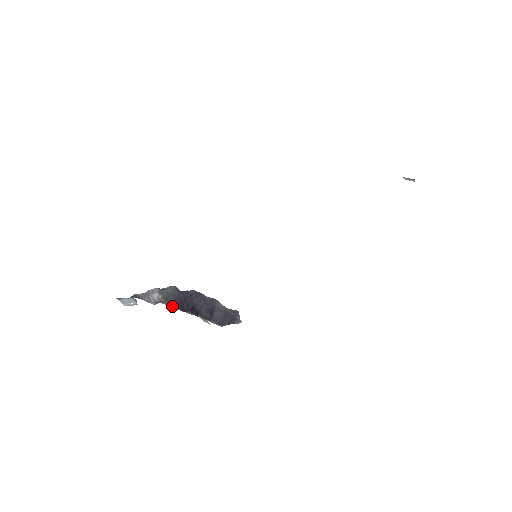
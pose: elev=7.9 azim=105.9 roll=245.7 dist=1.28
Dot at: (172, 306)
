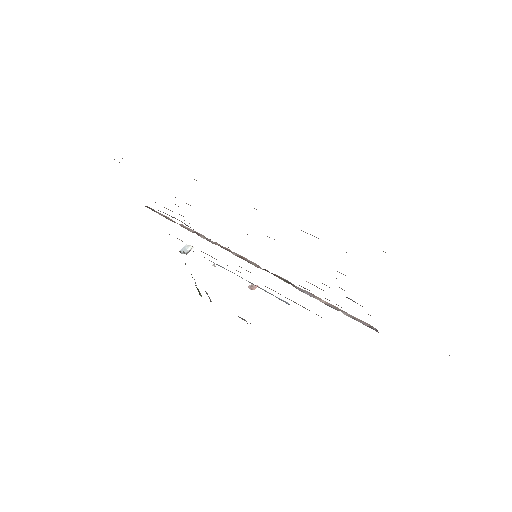
Dot at: occluded
